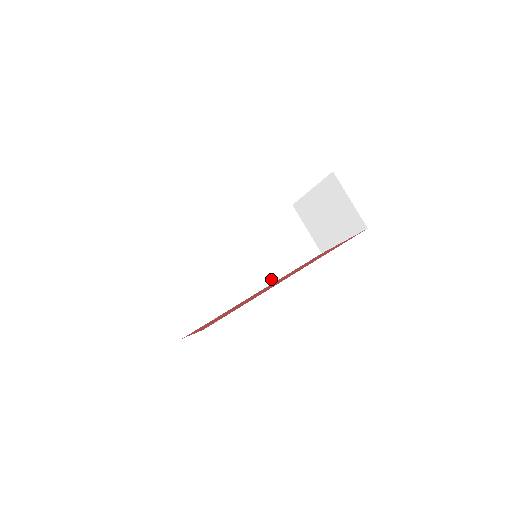
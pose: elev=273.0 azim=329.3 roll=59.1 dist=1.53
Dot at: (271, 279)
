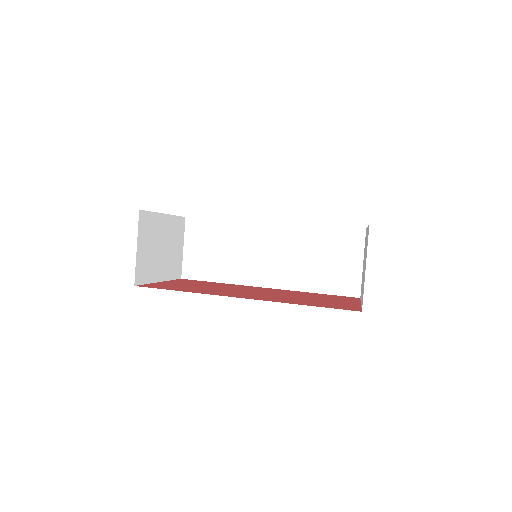
Dot at: (287, 285)
